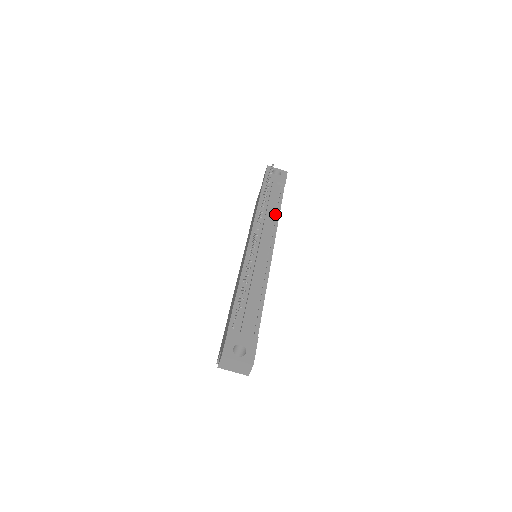
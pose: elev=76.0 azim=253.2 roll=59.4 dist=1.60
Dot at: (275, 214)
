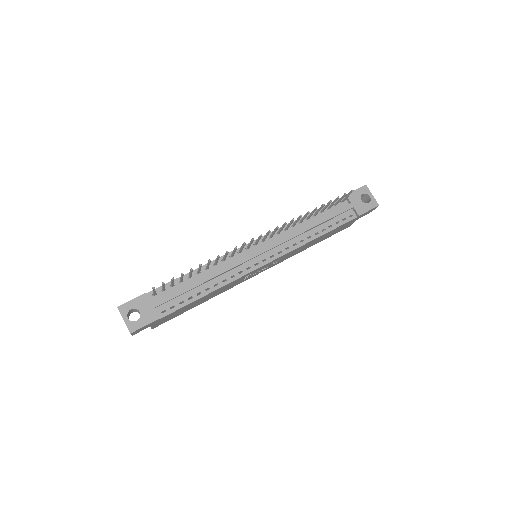
Dot at: (311, 235)
